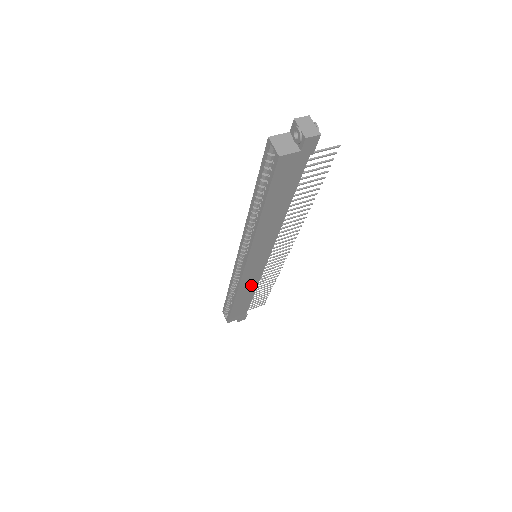
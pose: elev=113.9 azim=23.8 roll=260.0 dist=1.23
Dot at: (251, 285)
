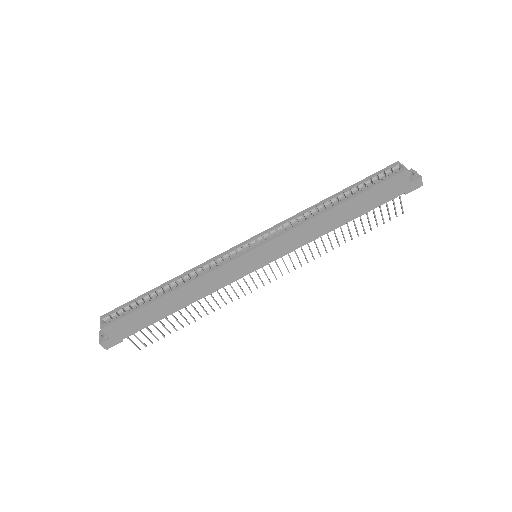
Dot at: (208, 287)
